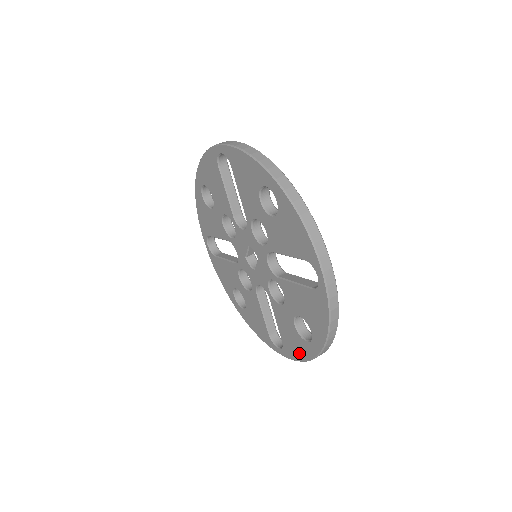
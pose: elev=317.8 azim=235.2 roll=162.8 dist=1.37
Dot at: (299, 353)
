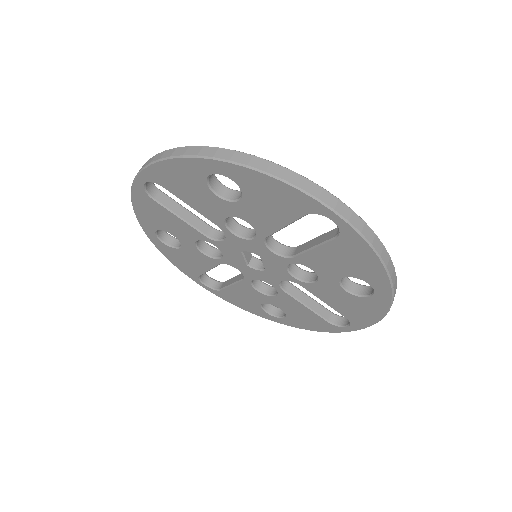
Dot at: (371, 315)
